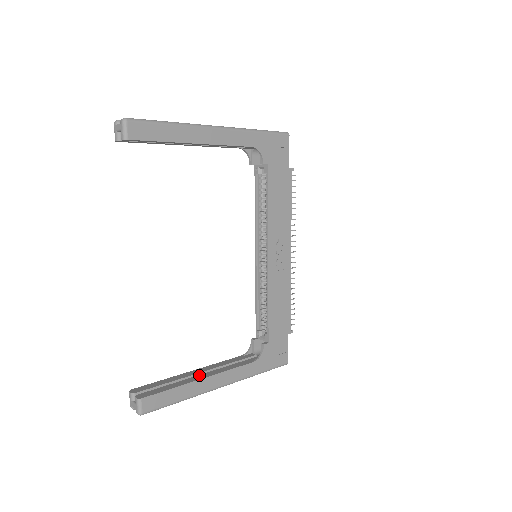
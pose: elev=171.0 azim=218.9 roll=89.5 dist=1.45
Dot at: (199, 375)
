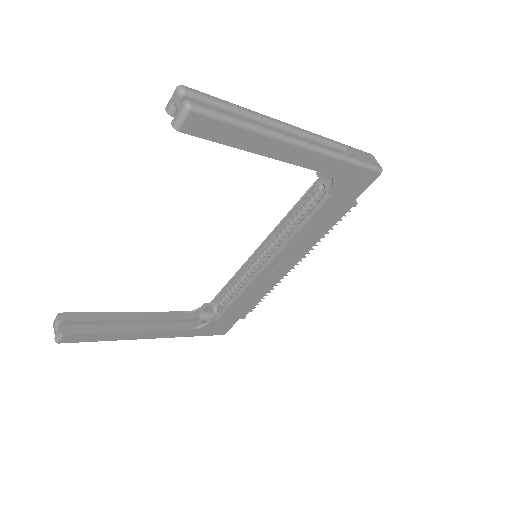
Dot at: (133, 324)
